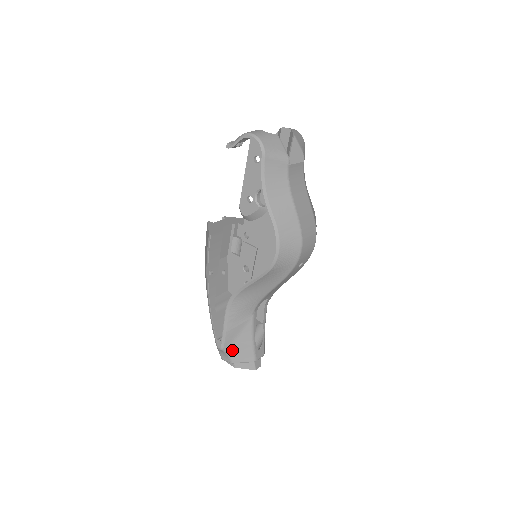
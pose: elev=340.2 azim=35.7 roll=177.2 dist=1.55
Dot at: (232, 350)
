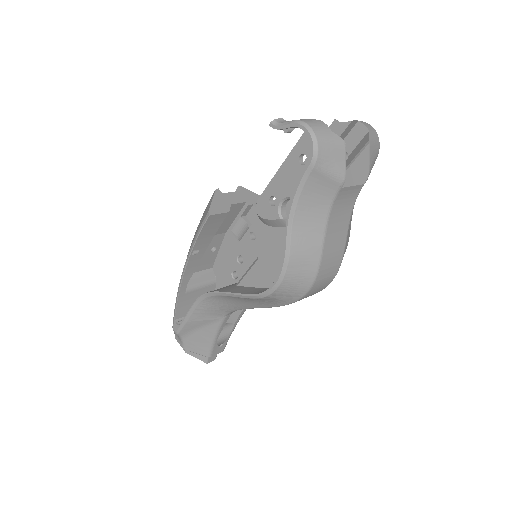
Dot at: (188, 338)
